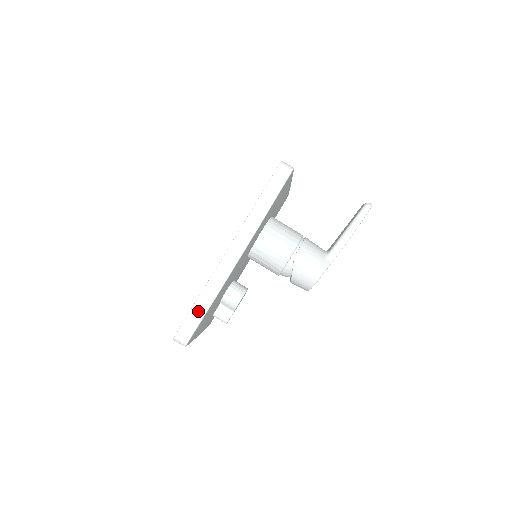
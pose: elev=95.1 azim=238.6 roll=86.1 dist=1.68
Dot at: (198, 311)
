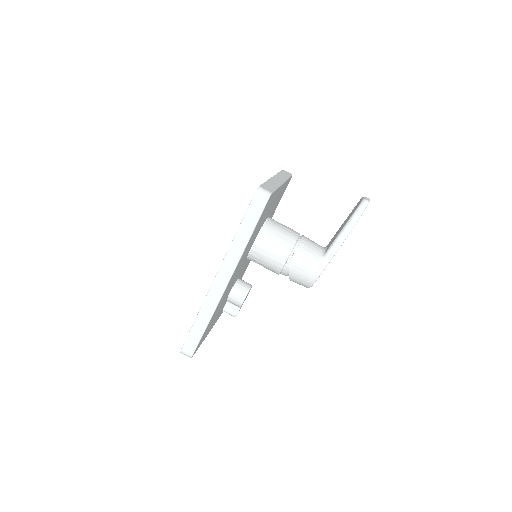
Dot at: (197, 330)
